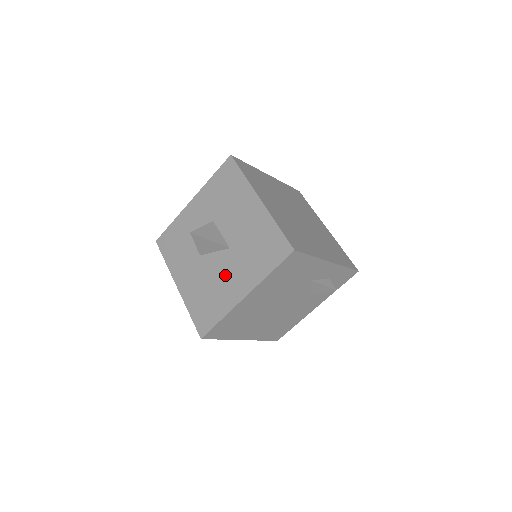
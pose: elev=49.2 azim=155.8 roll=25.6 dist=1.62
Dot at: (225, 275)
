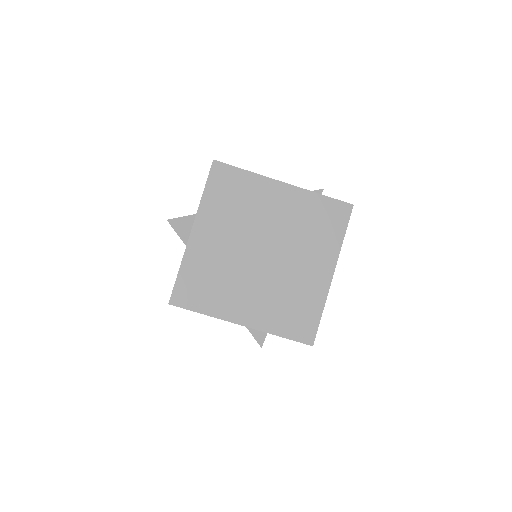
Dot at: occluded
